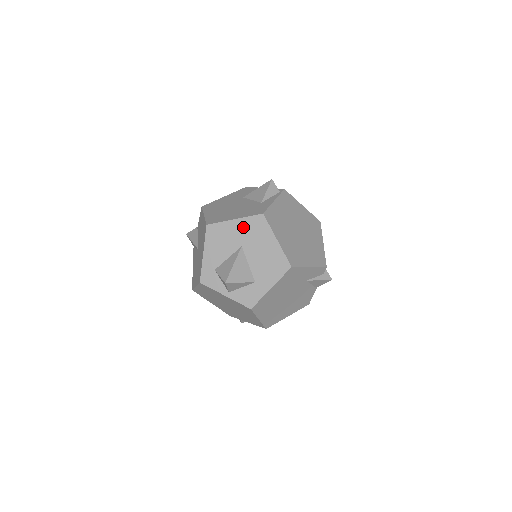
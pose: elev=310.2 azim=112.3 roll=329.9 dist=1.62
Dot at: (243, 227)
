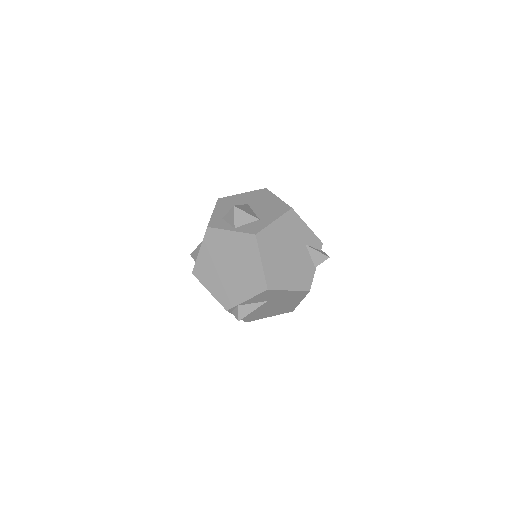
Dot at: (249, 196)
